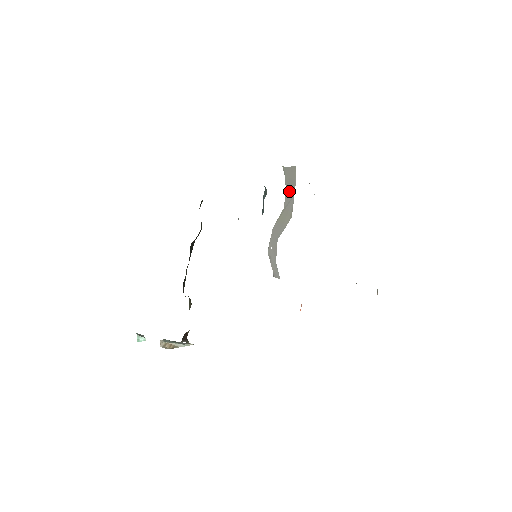
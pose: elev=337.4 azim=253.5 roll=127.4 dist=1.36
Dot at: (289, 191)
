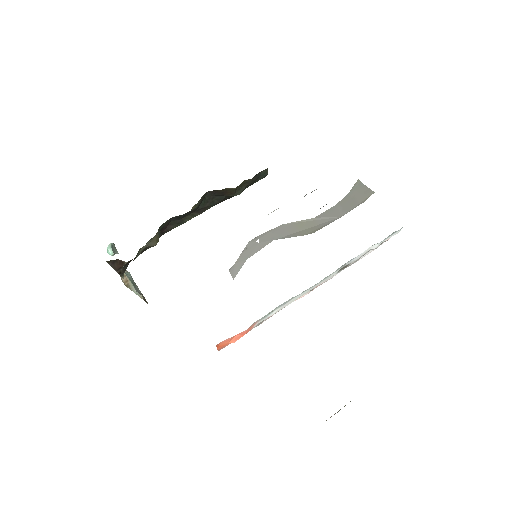
Dot at: (340, 208)
